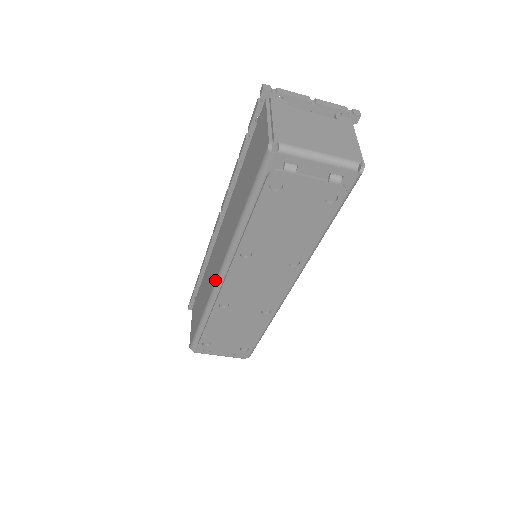
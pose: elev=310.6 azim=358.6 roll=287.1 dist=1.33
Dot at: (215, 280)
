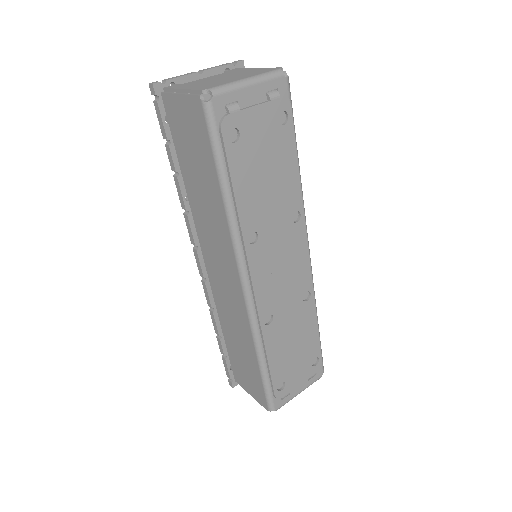
Dot at: (243, 299)
